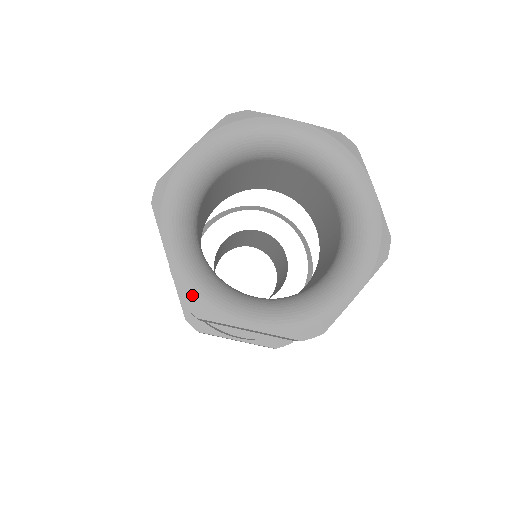
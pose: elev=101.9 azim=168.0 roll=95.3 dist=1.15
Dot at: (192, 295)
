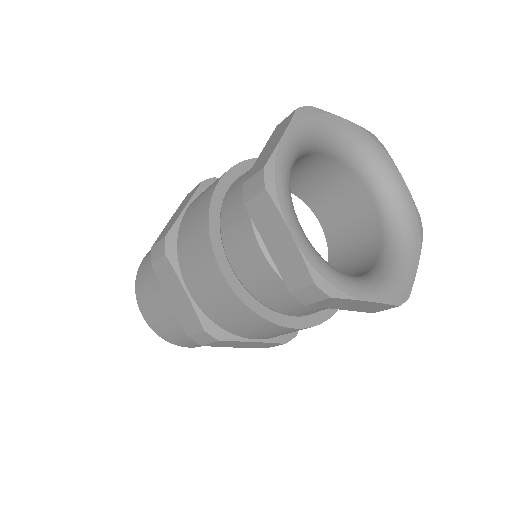
Dot at: (398, 294)
